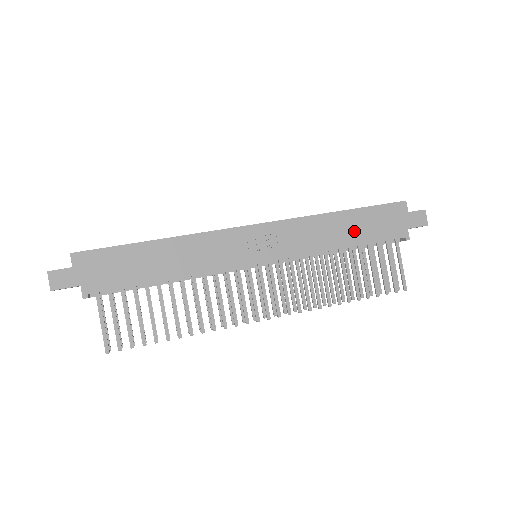
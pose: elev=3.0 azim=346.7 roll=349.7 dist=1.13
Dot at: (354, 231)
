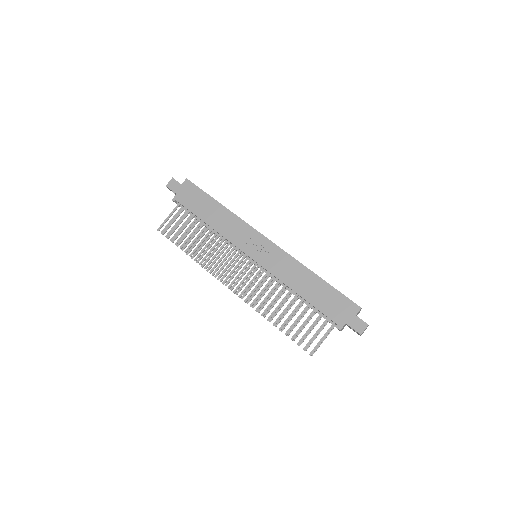
Dot at: (313, 292)
